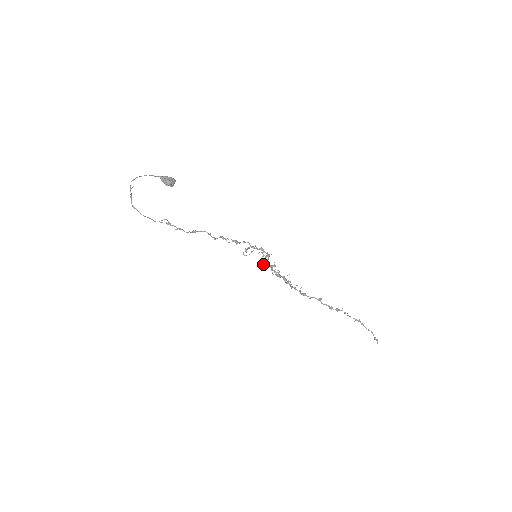
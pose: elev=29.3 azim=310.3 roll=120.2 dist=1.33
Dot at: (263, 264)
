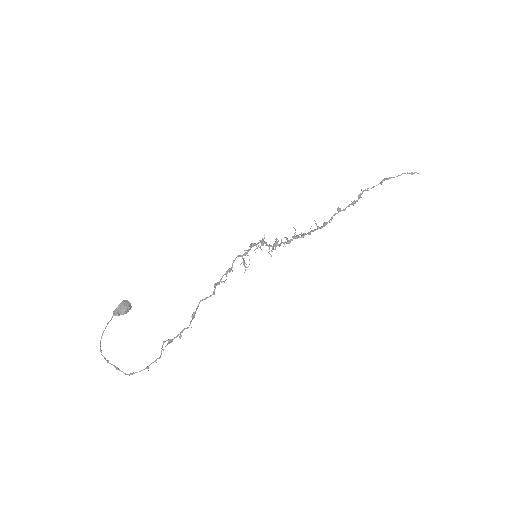
Dot at: (268, 252)
